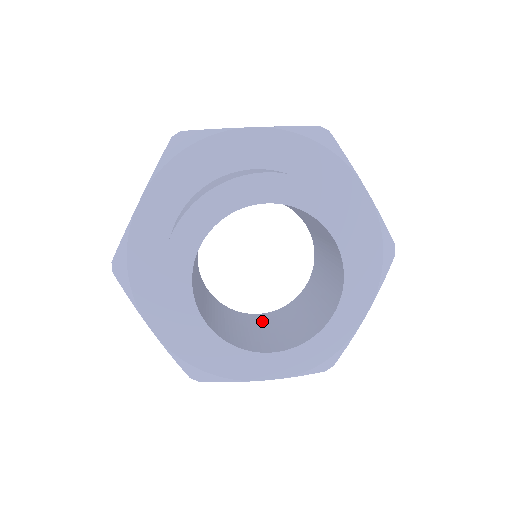
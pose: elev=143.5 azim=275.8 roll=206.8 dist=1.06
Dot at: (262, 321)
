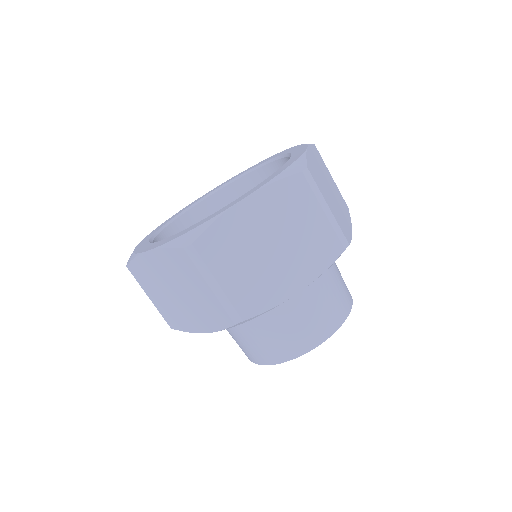
Dot at: occluded
